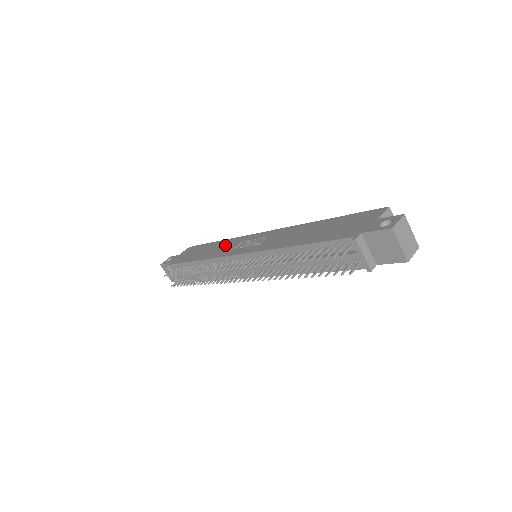
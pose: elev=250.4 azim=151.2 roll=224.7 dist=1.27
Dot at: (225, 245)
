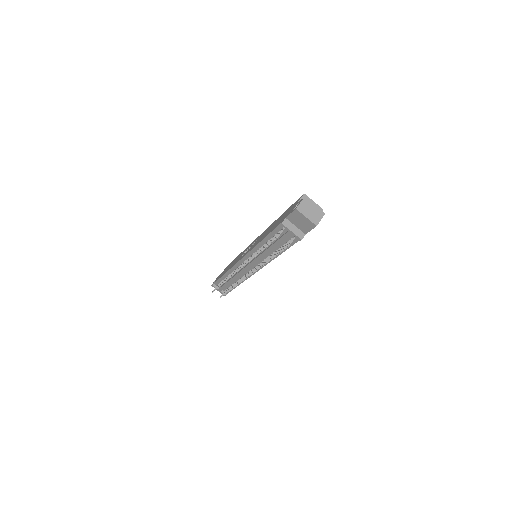
Dot at: (239, 256)
